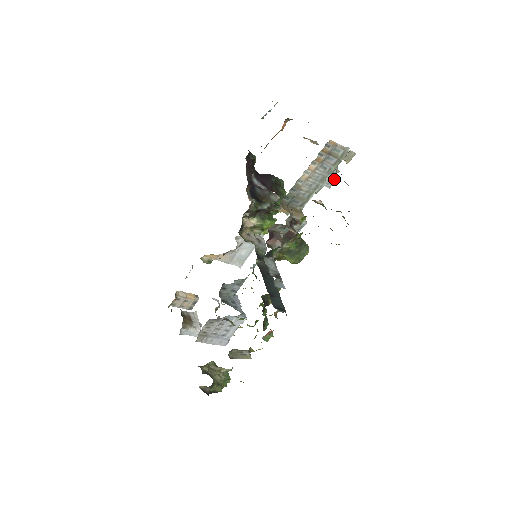
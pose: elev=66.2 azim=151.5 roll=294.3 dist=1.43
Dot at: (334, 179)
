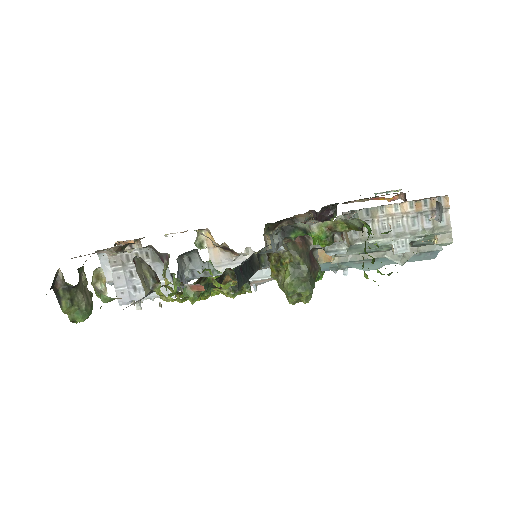
Dot at: (408, 248)
